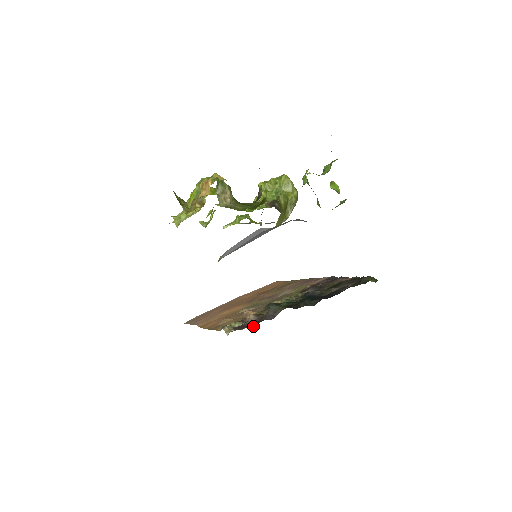
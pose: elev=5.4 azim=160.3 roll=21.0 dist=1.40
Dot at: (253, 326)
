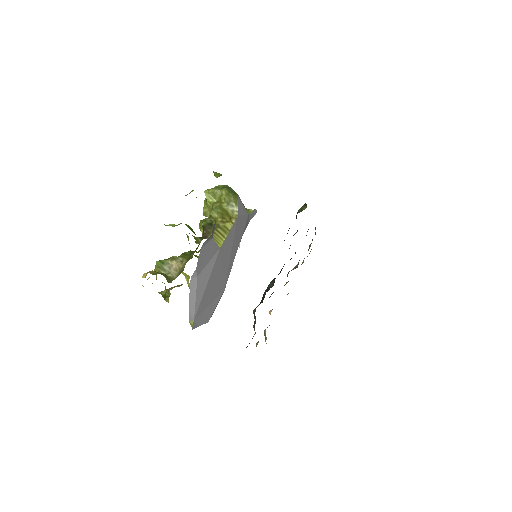
Dot at: occluded
